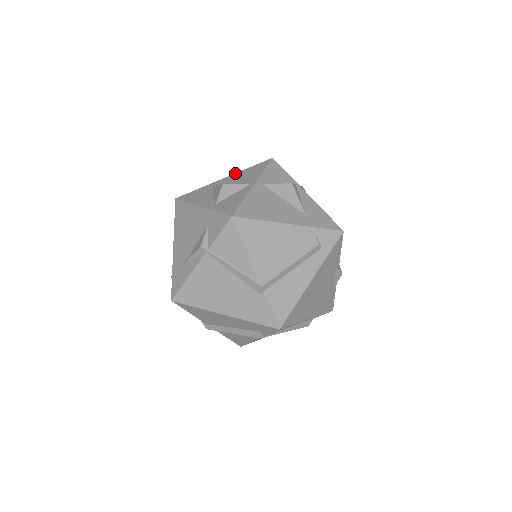
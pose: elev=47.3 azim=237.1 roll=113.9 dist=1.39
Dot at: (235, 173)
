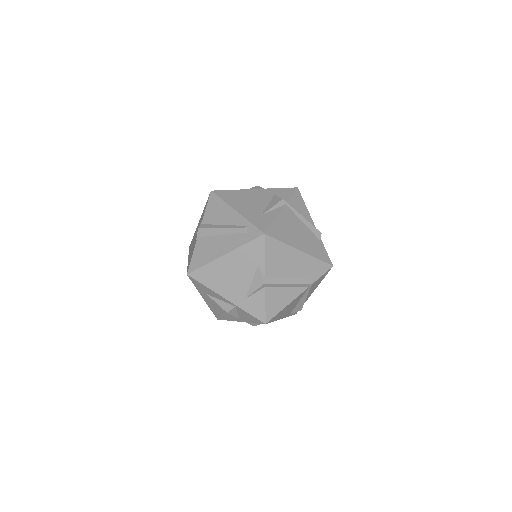
Dot at: occluded
